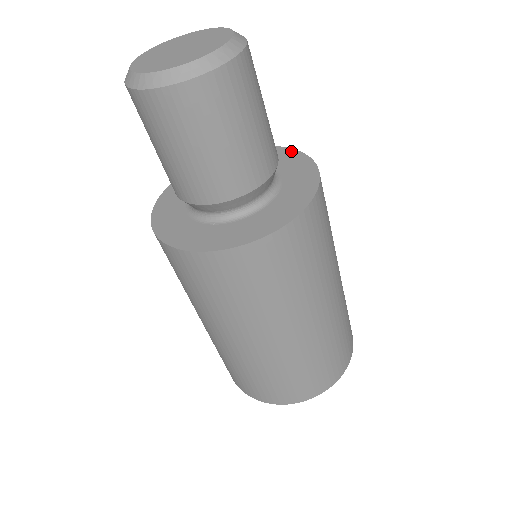
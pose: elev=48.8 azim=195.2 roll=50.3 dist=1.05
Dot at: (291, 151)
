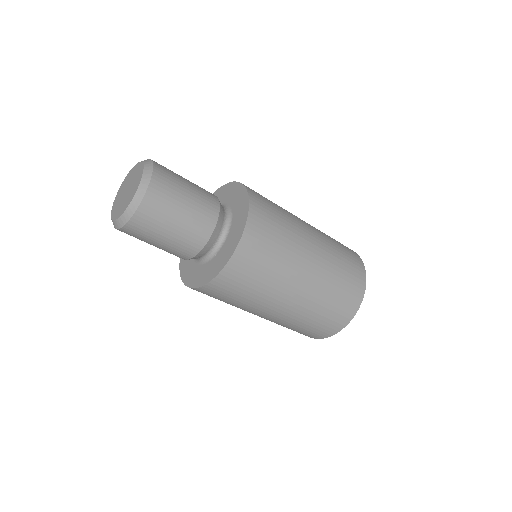
Dot at: (222, 188)
